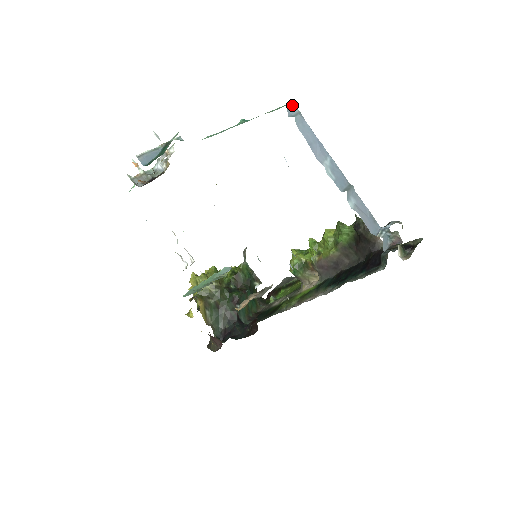
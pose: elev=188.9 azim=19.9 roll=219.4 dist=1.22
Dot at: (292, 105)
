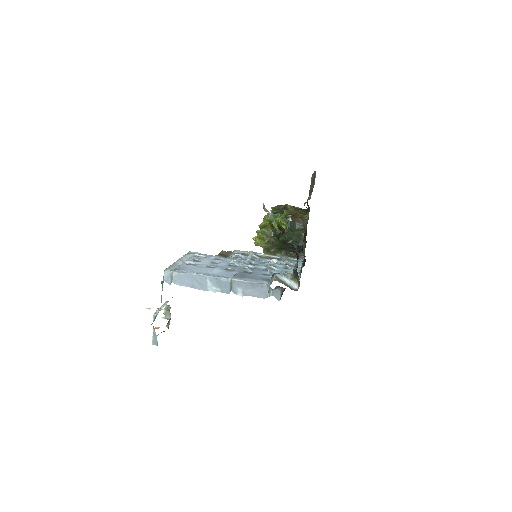
Dot at: (165, 276)
